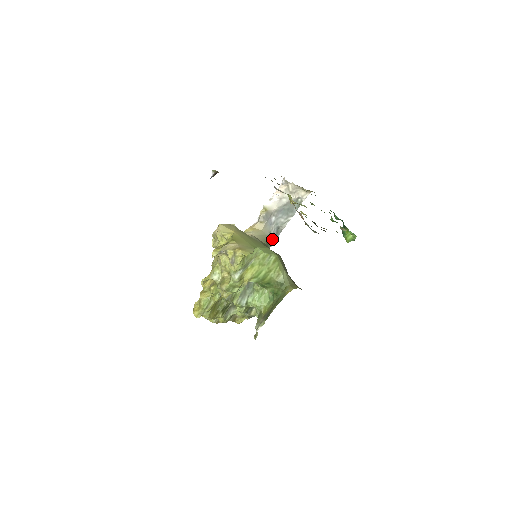
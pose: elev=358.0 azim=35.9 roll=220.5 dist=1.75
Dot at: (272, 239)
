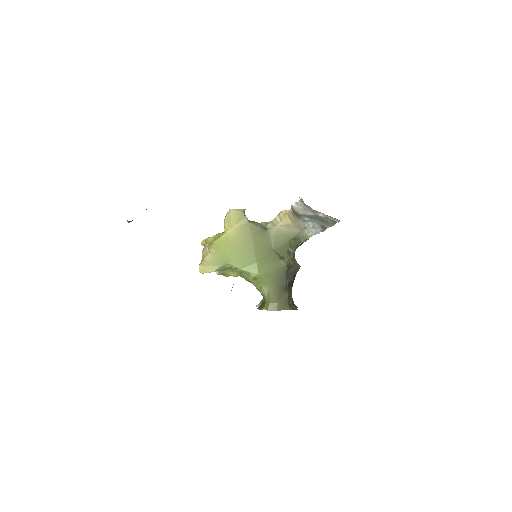
Dot at: (313, 231)
